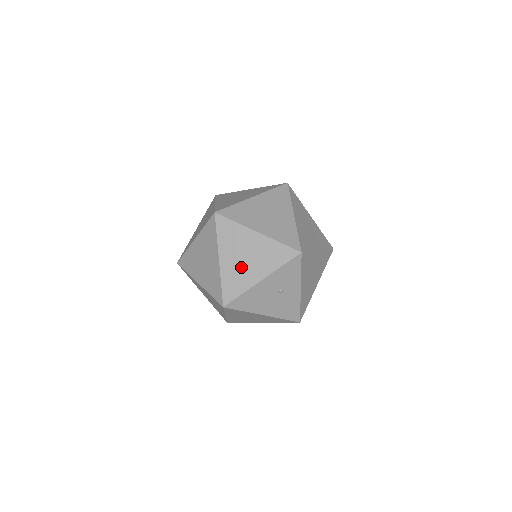
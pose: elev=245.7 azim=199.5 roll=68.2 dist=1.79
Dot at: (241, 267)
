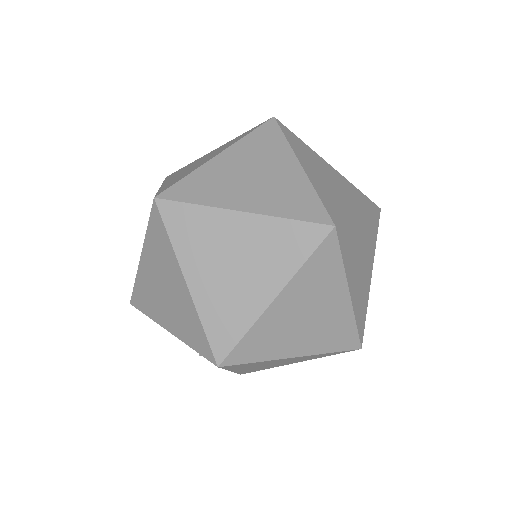
Dot at: (156, 293)
